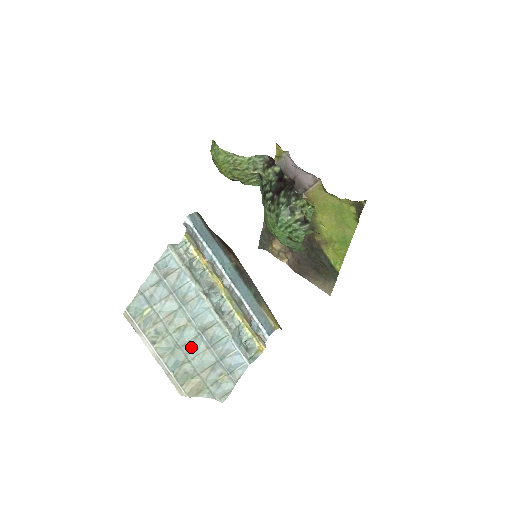
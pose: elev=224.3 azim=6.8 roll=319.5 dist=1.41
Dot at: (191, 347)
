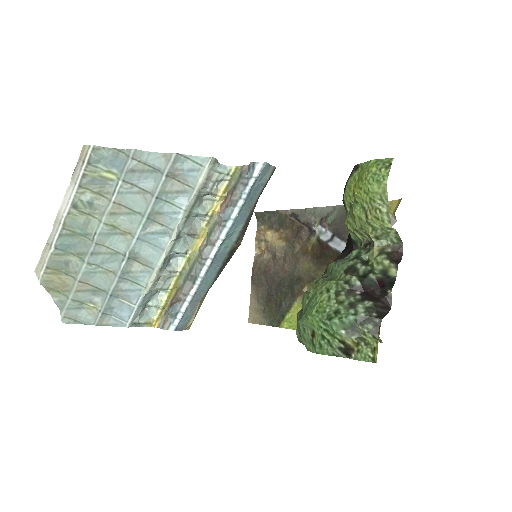
Dot at: (102, 253)
